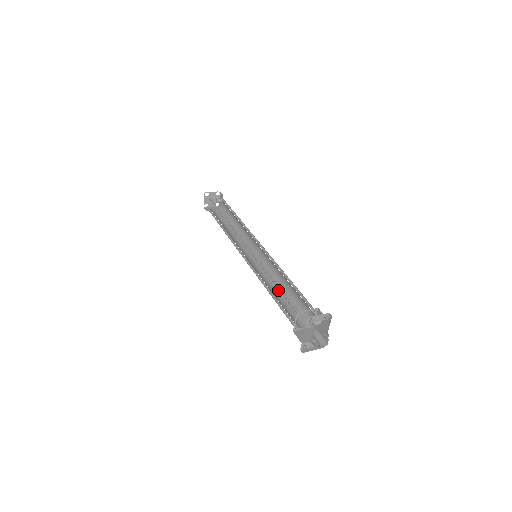
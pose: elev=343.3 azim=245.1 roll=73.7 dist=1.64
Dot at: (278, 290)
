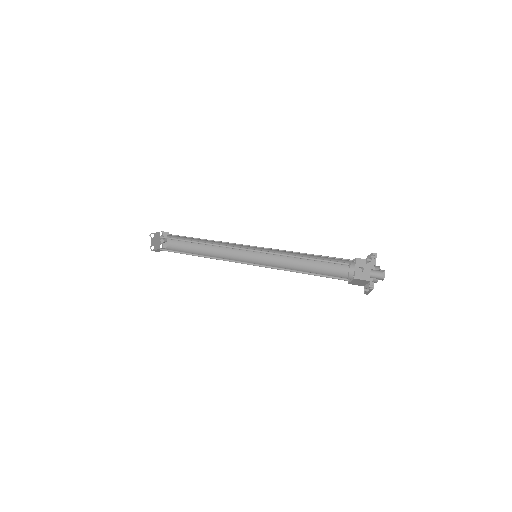
Dot at: (299, 270)
